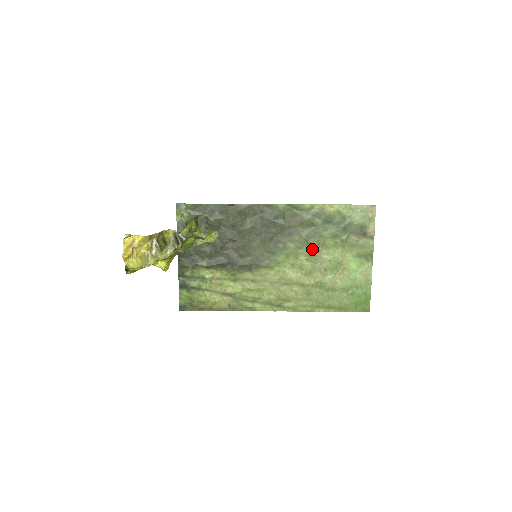
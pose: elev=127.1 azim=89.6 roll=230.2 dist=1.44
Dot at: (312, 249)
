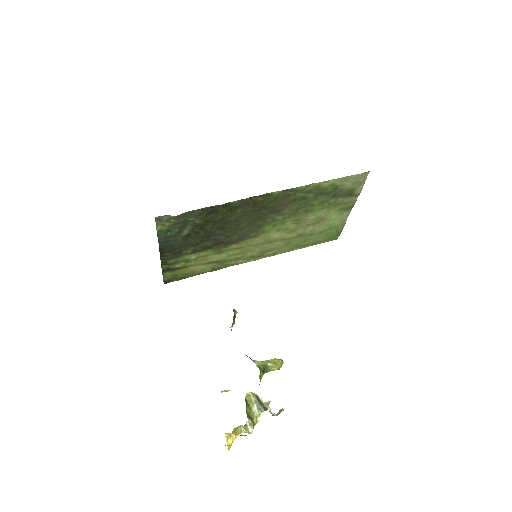
Dot at: (299, 216)
